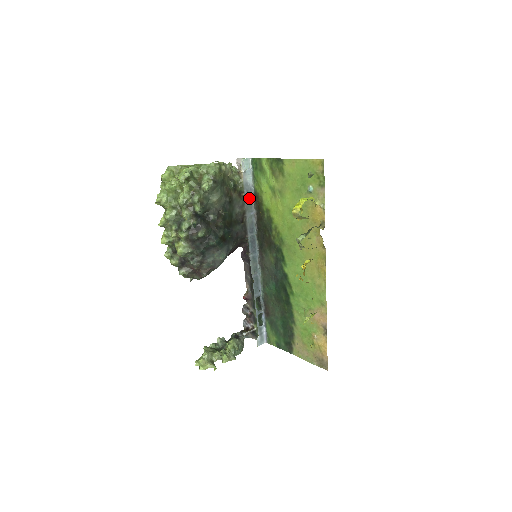
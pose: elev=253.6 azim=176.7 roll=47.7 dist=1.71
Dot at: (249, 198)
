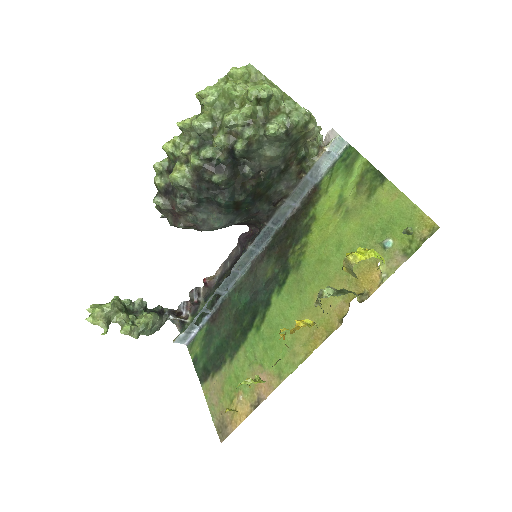
Dot at: (306, 185)
